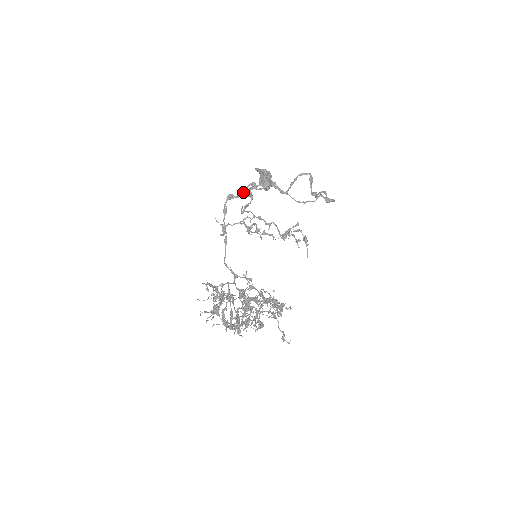
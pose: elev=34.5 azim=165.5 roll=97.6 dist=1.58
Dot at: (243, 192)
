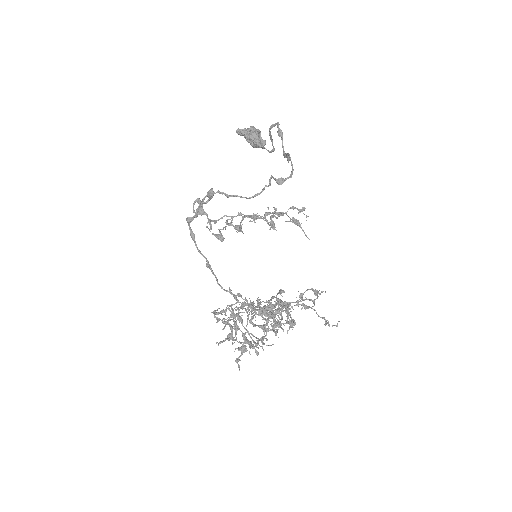
Dot at: (197, 210)
